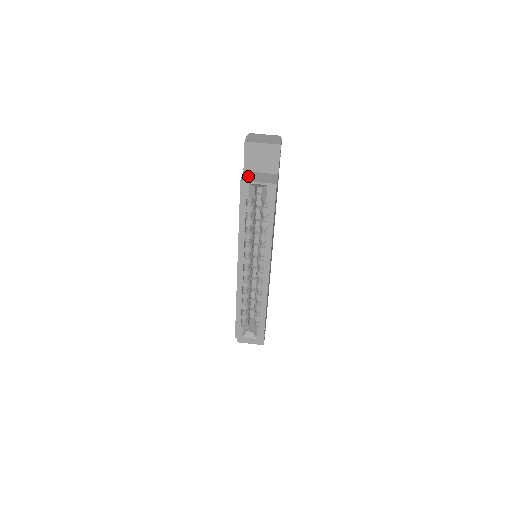
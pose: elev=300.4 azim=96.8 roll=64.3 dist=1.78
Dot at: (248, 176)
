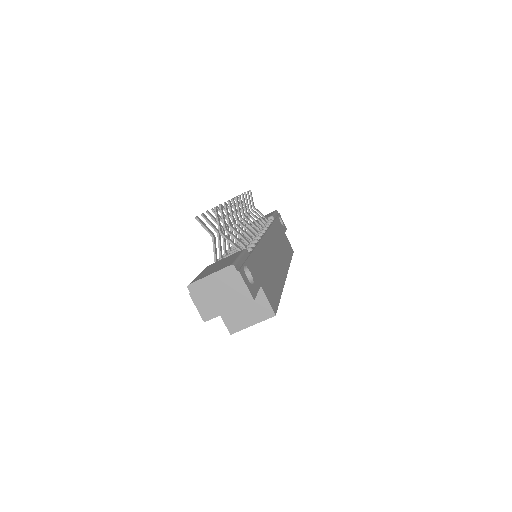
Dot at: (231, 318)
